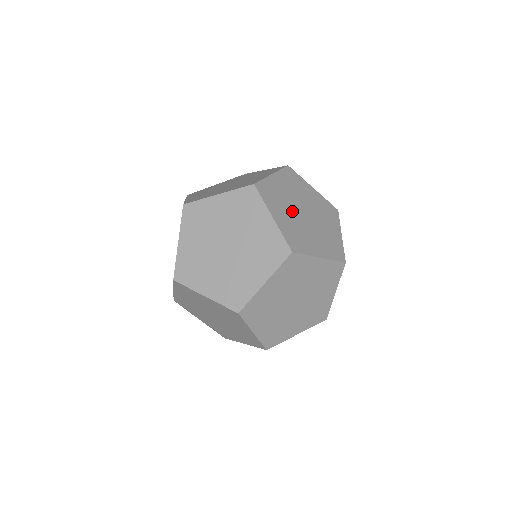
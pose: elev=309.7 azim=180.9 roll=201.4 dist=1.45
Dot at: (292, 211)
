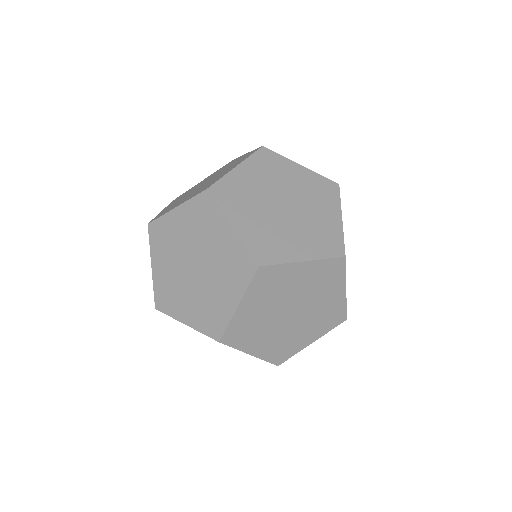
Dot at: (276, 306)
